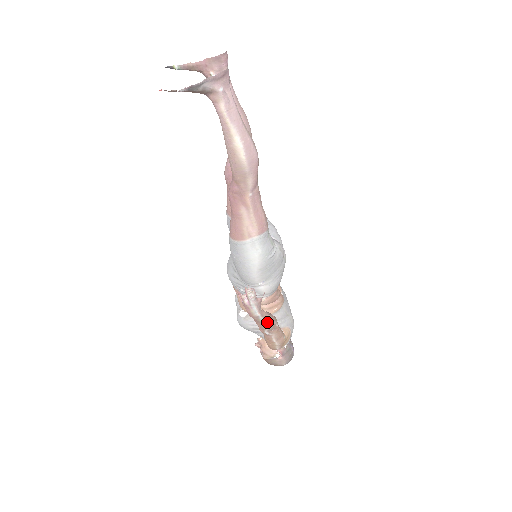
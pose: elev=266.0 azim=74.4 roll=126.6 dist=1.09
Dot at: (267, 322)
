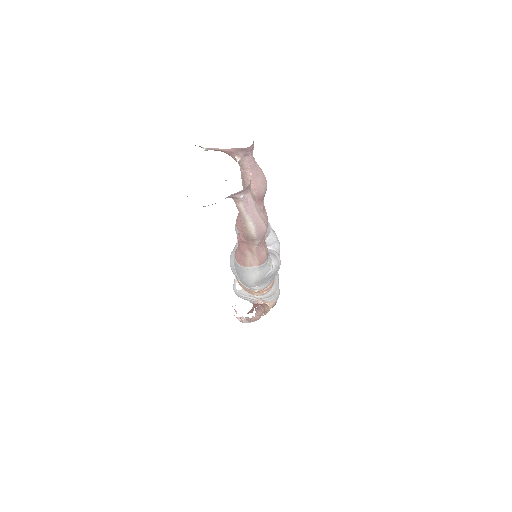
Dot at: occluded
